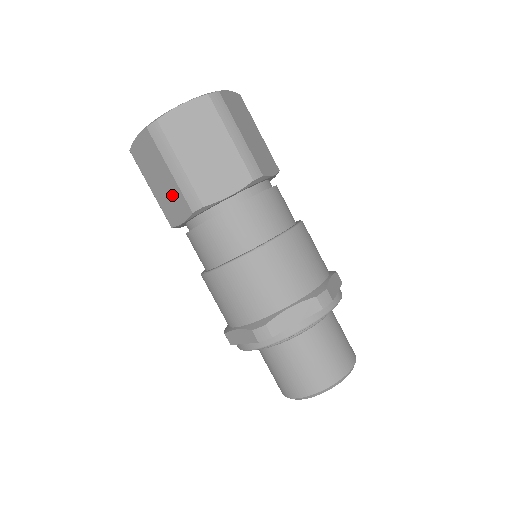
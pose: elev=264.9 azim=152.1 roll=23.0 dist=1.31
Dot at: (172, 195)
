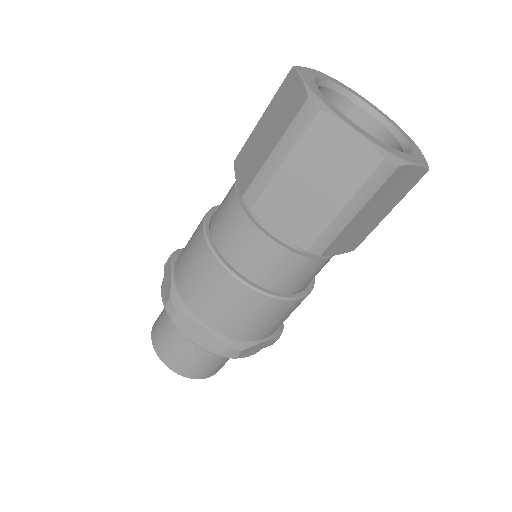
Dot at: (307, 212)
